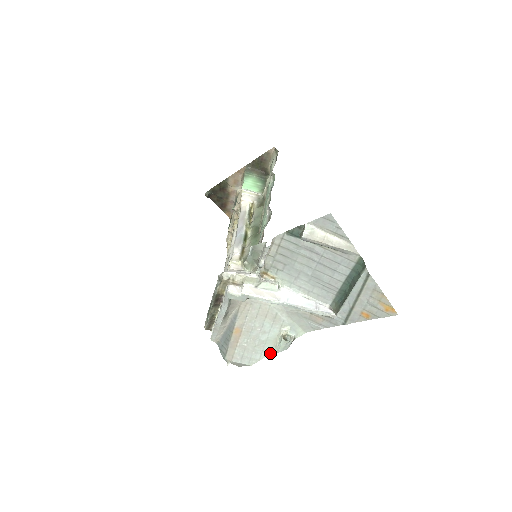
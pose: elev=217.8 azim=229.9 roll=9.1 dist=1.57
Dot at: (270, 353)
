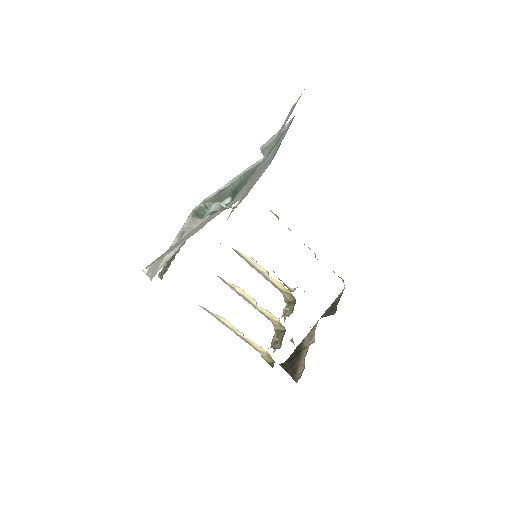
Dot at: occluded
